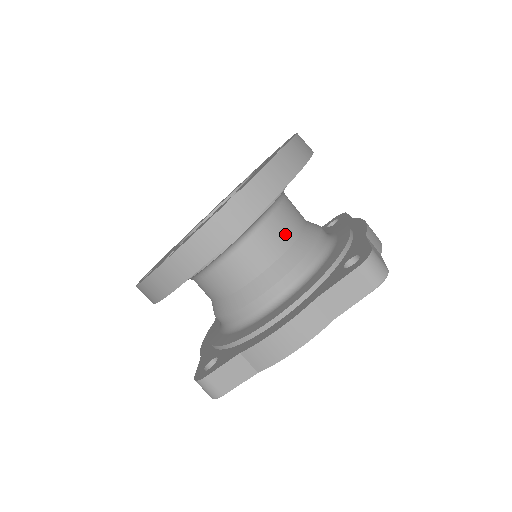
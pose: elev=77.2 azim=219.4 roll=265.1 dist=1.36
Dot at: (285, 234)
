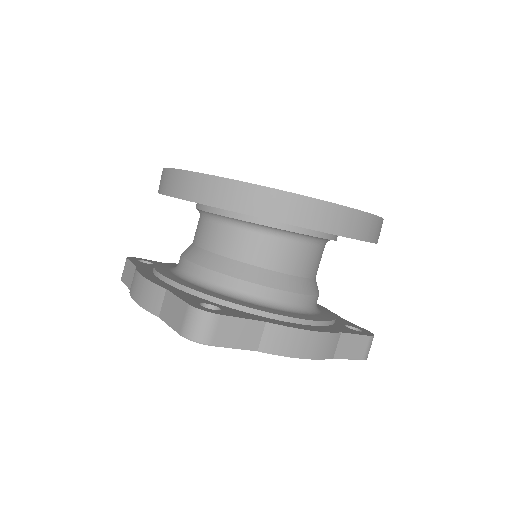
Dot at: occluded
